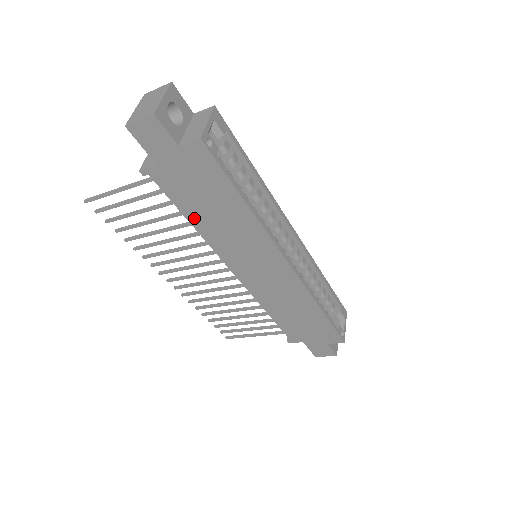
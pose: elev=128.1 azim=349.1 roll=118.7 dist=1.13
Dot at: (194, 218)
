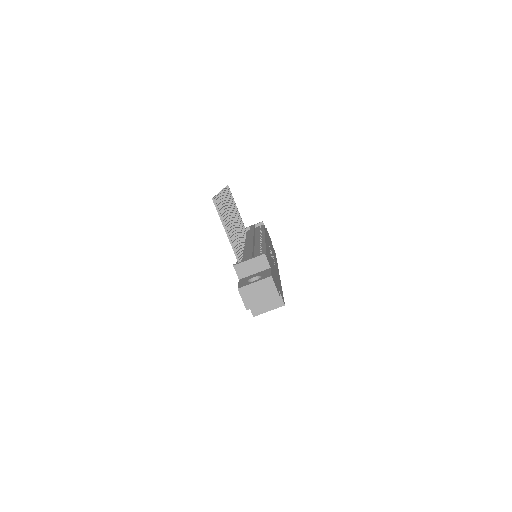
Dot at: occluded
